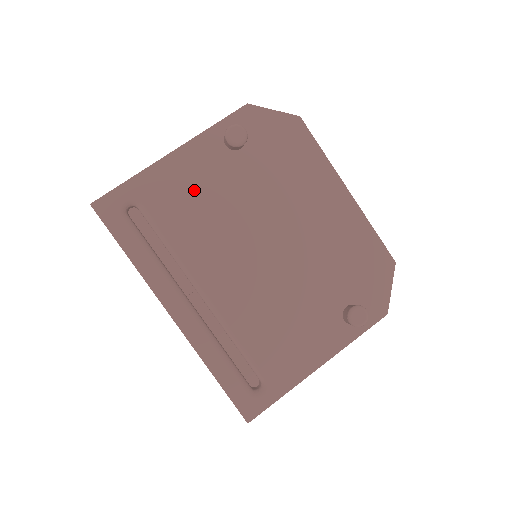
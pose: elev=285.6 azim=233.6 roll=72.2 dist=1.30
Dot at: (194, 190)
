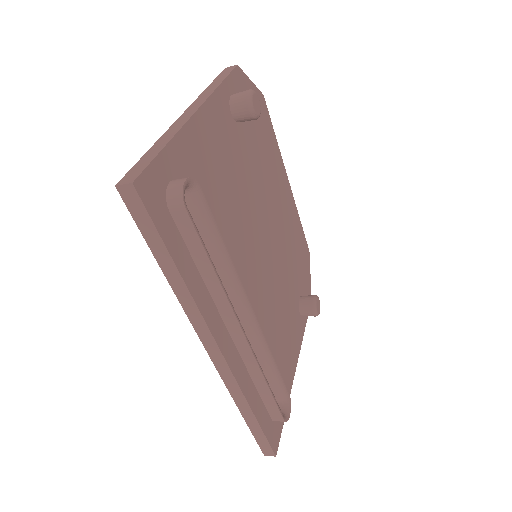
Dot at: (218, 170)
